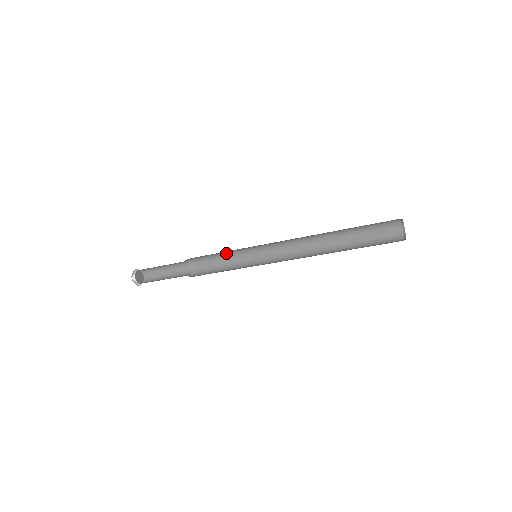
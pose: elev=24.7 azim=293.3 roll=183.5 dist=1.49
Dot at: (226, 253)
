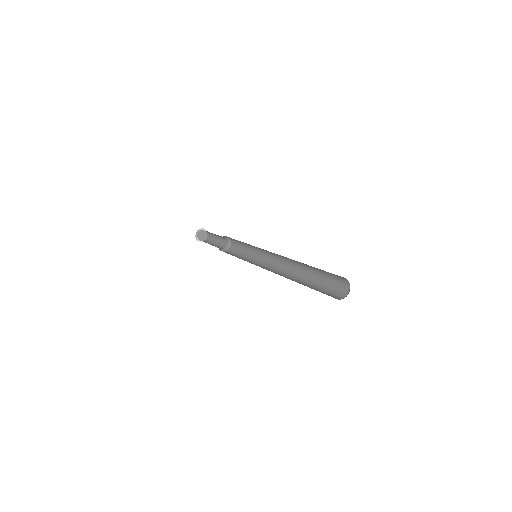
Dot at: occluded
